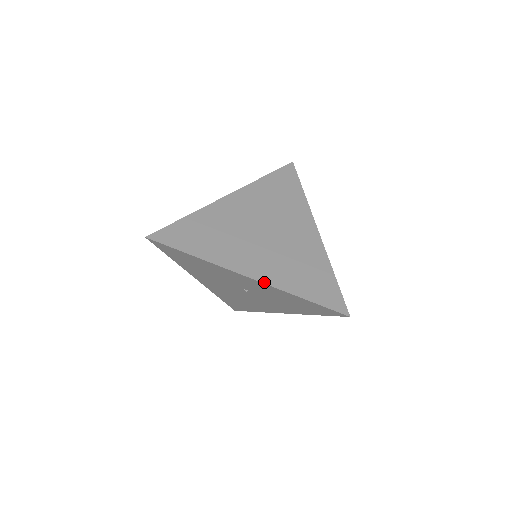
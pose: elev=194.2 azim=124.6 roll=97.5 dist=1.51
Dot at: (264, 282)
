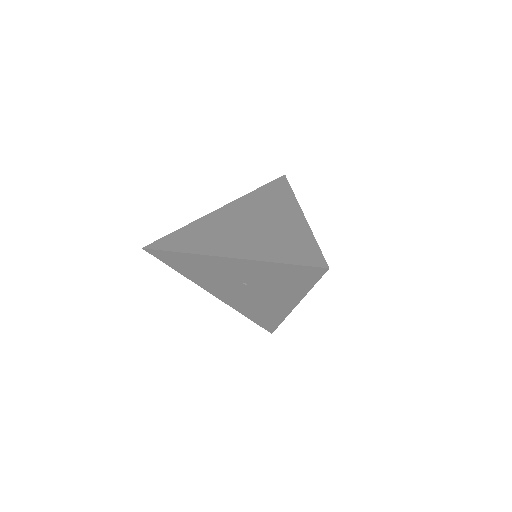
Dot at: (242, 258)
